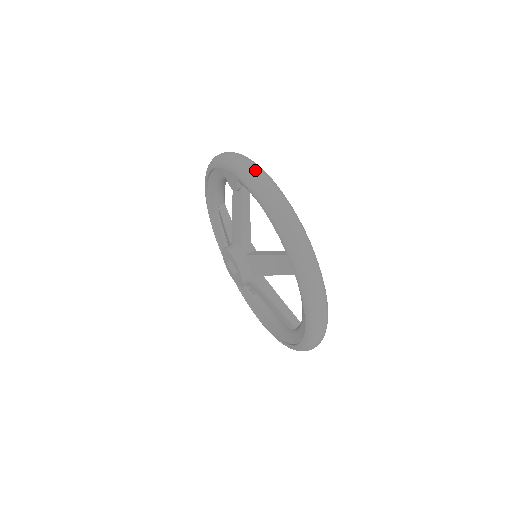
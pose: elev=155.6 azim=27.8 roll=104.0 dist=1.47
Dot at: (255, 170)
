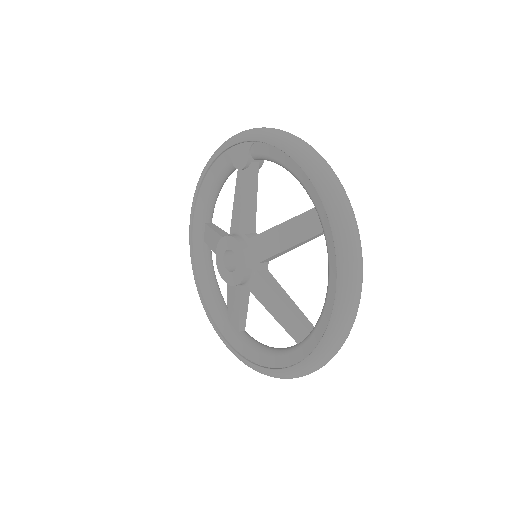
Dot at: (274, 128)
